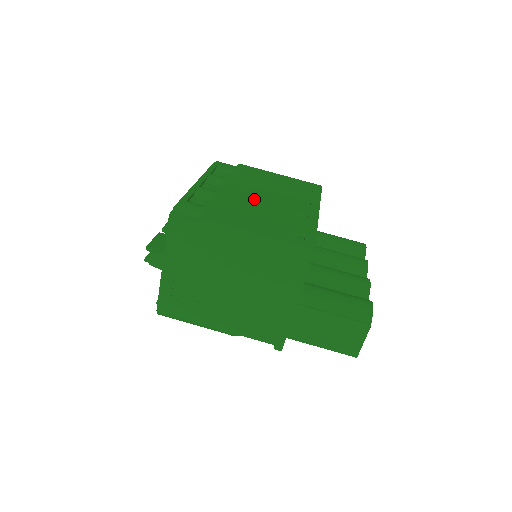
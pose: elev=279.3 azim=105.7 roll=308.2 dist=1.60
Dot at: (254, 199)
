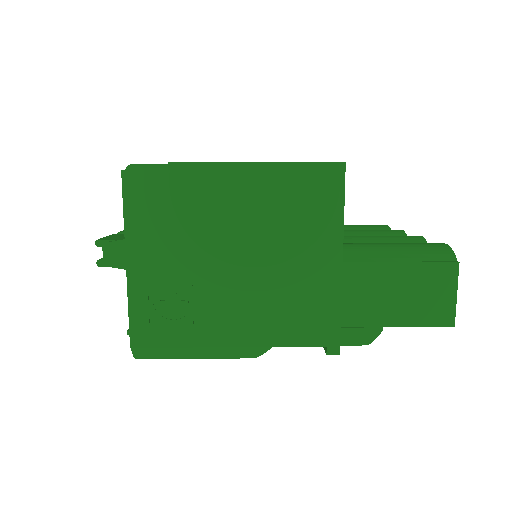
Dot at: occluded
